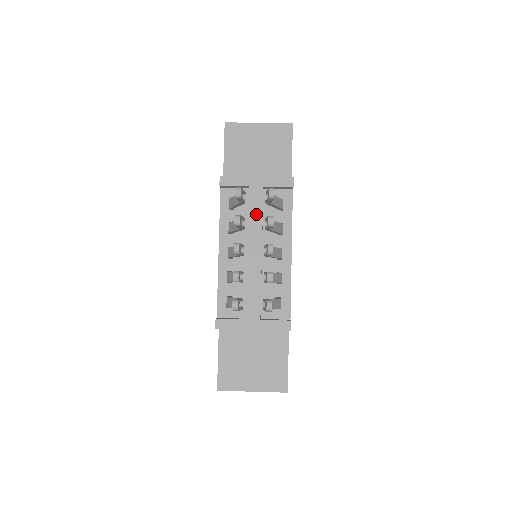
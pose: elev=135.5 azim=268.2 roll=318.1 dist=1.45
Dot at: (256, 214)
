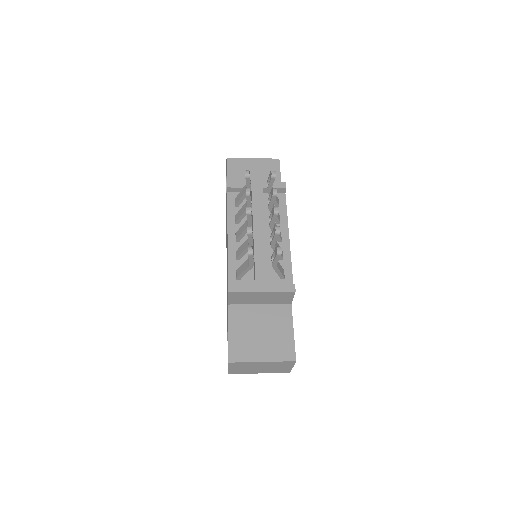
Dot at: (258, 206)
